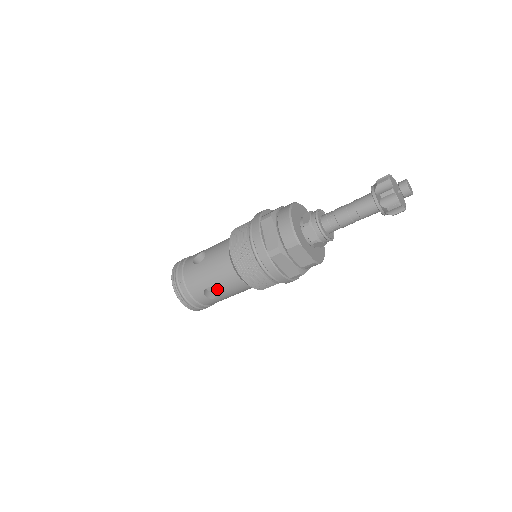
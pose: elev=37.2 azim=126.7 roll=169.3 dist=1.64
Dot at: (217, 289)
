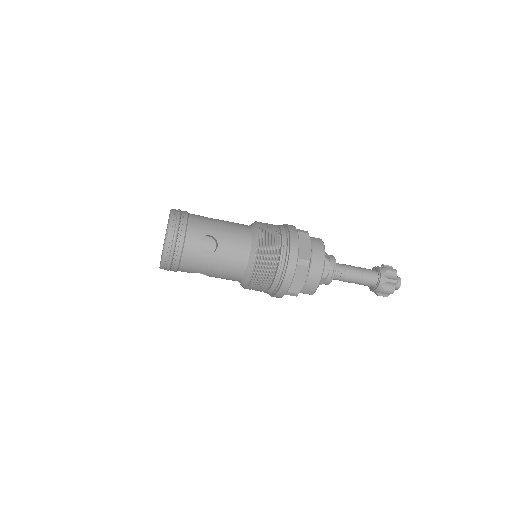
Dot at: (209, 276)
